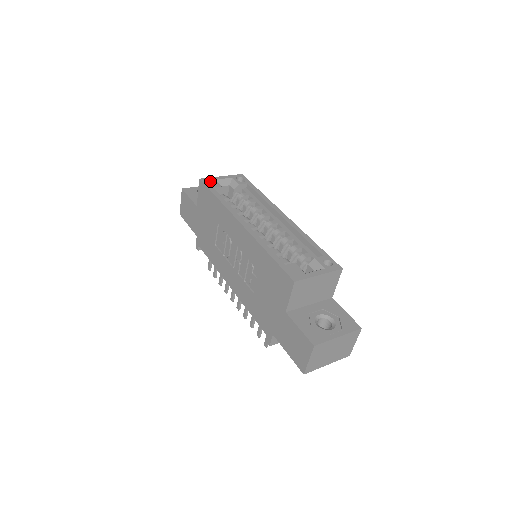
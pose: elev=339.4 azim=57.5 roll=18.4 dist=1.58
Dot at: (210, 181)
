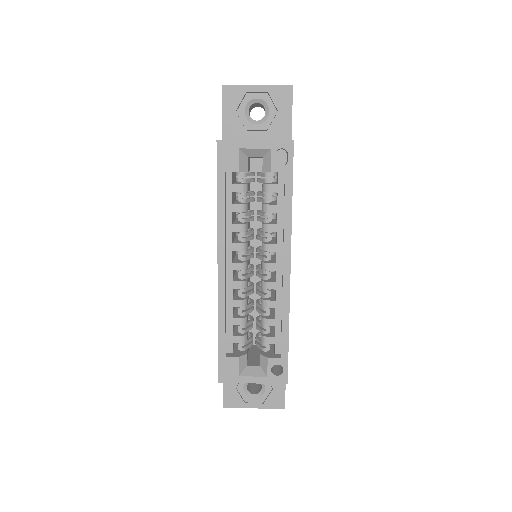
Dot at: (229, 152)
